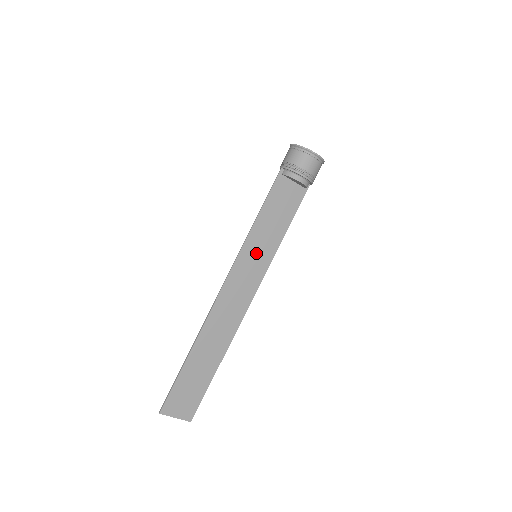
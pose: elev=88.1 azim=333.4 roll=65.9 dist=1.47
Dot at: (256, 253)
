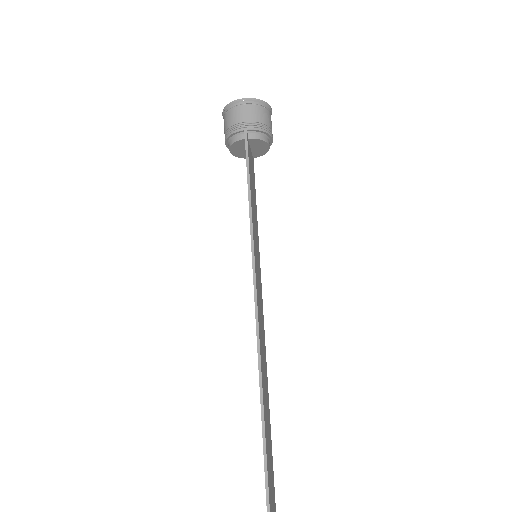
Dot at: (256, 252)
